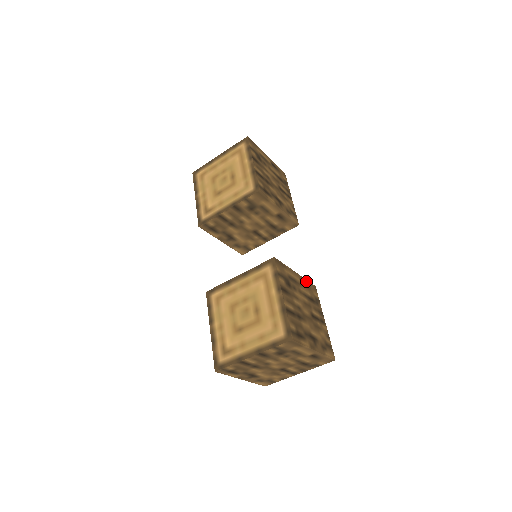
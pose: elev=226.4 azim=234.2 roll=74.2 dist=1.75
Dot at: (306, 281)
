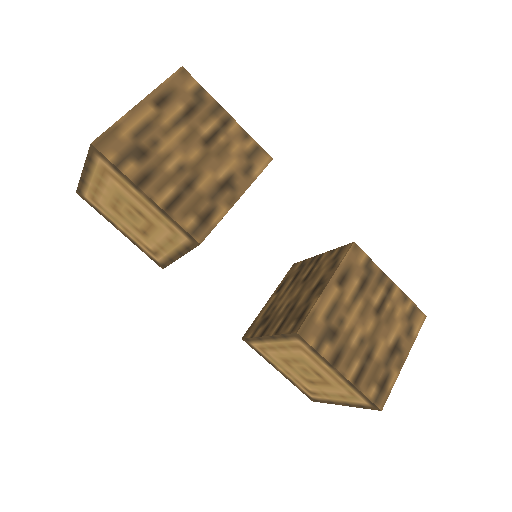
Dot at: (342, 266)
